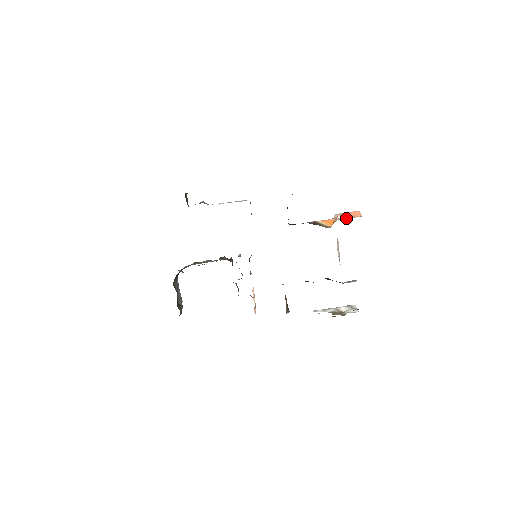
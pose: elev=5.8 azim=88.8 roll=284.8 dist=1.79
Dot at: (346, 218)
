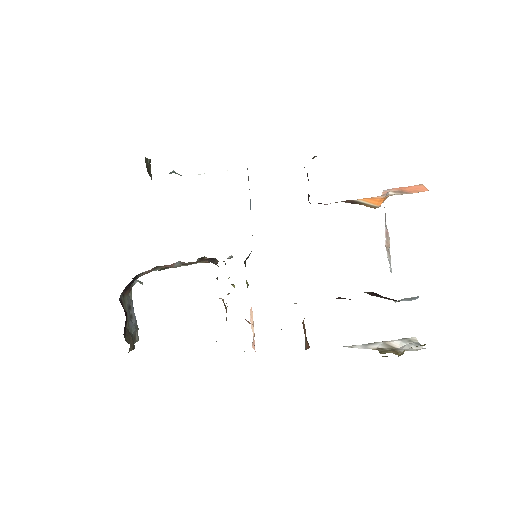
Dot at: (404, 193)
